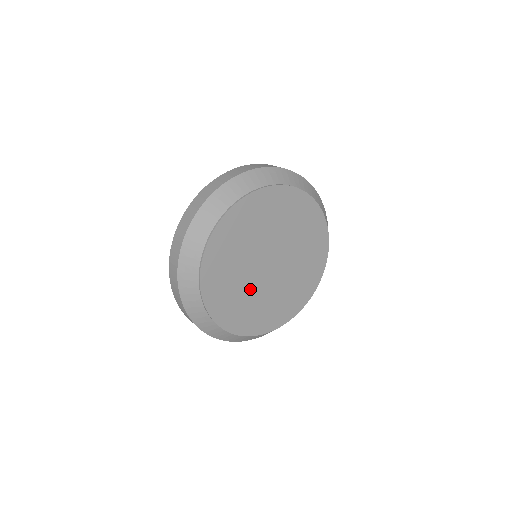
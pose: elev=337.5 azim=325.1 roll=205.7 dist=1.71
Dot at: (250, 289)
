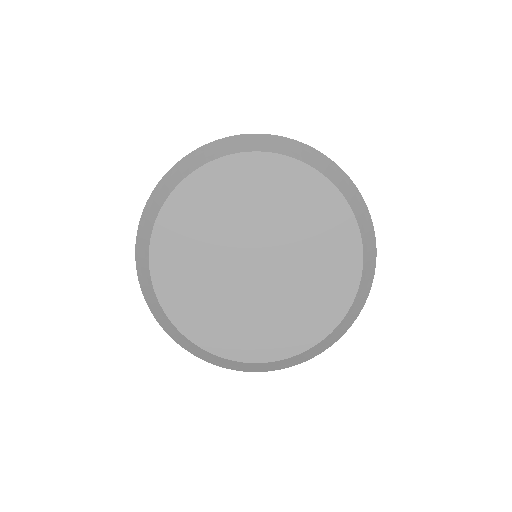
Dot at: (216, 277)
